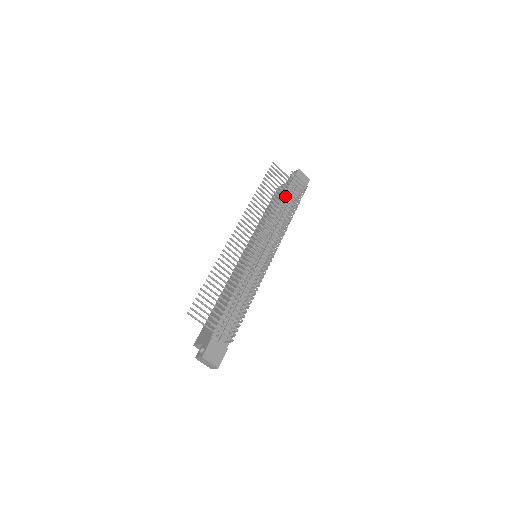
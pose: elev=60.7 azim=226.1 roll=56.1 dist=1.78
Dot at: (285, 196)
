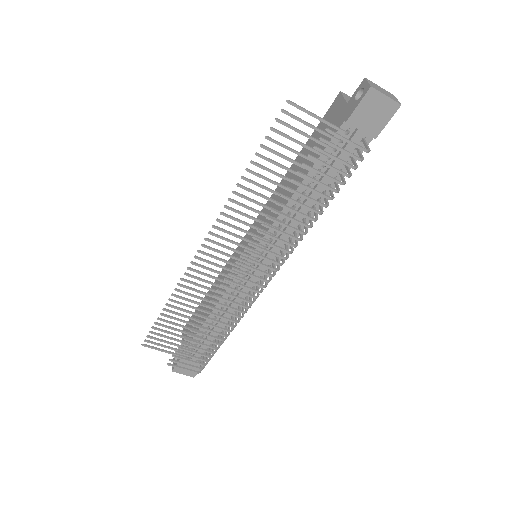
Dot at: (321, 158)
